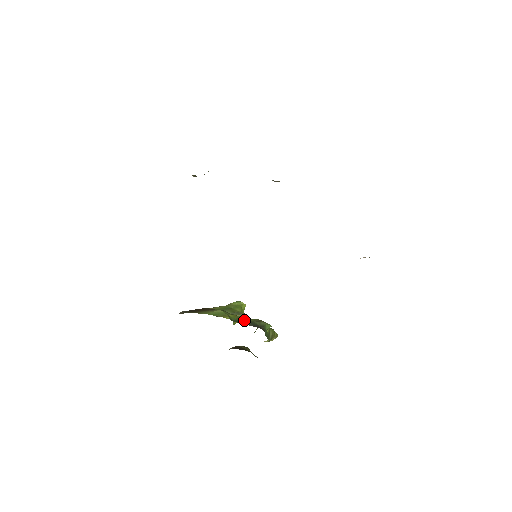
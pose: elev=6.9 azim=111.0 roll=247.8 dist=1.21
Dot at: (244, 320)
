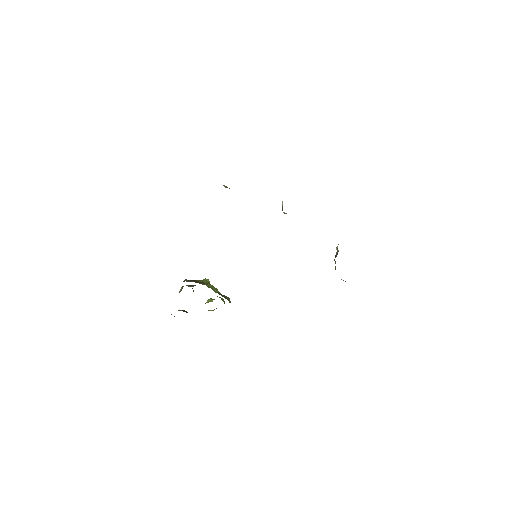
Dot at: (222, 295)
